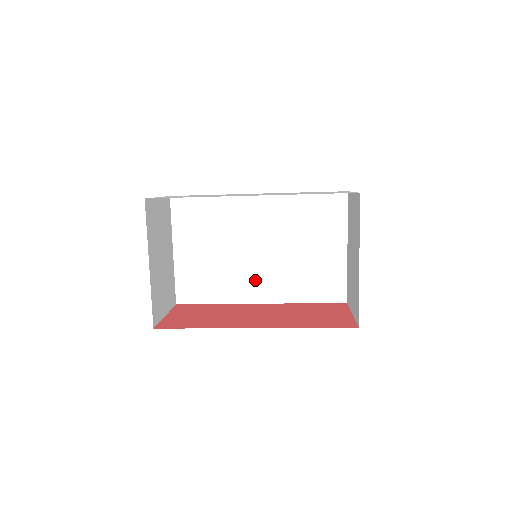
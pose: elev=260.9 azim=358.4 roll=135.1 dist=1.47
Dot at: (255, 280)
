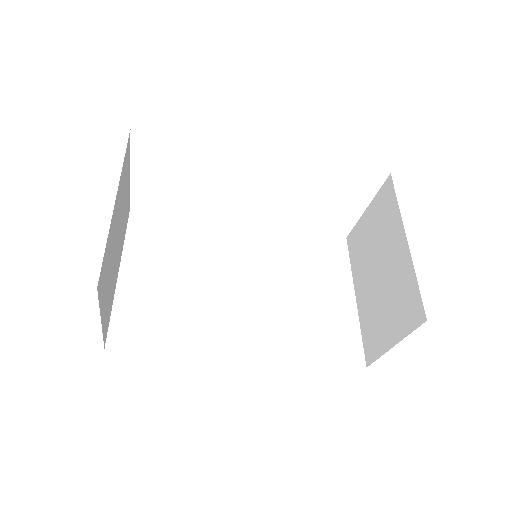
Dot at: (237, 324)
